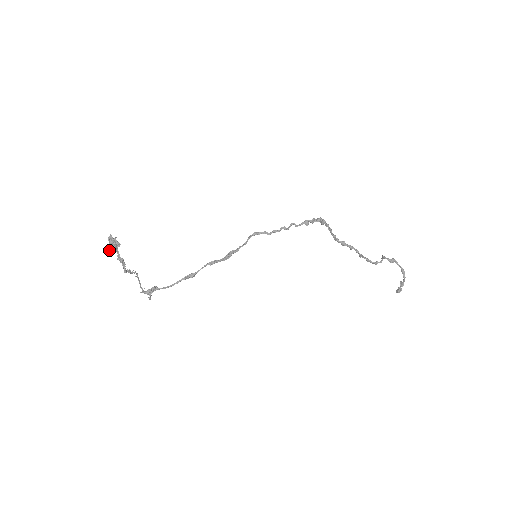
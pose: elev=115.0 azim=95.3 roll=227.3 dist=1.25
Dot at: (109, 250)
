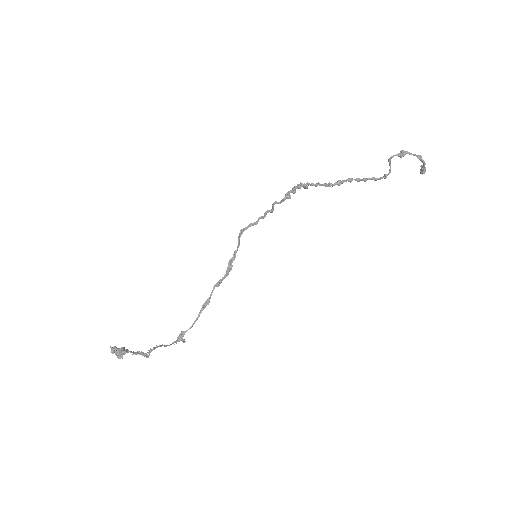
Dot at: occluded
